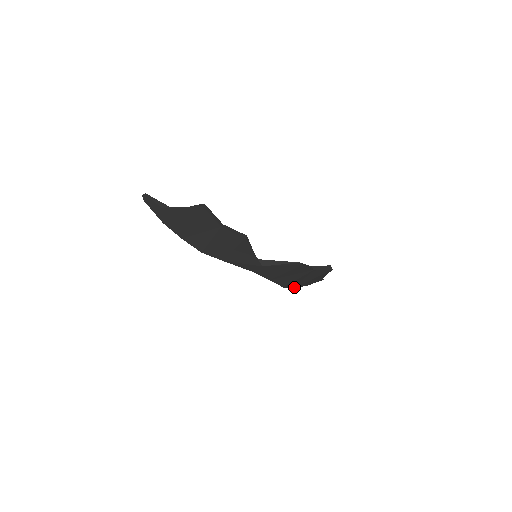
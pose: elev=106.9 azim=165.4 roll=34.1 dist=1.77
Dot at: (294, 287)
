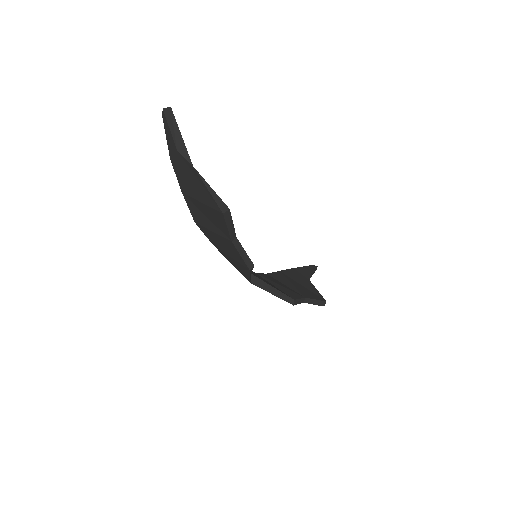
Dot at: occluded
